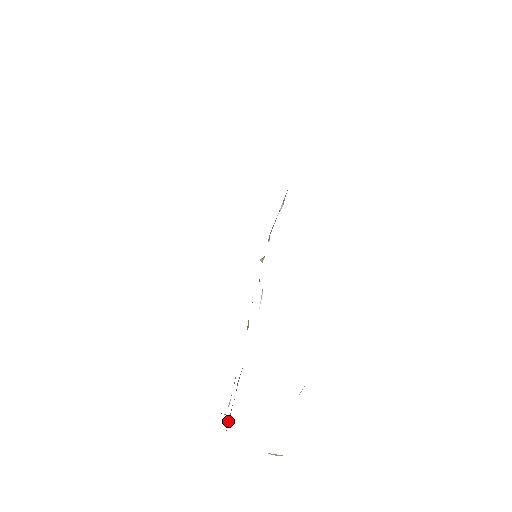
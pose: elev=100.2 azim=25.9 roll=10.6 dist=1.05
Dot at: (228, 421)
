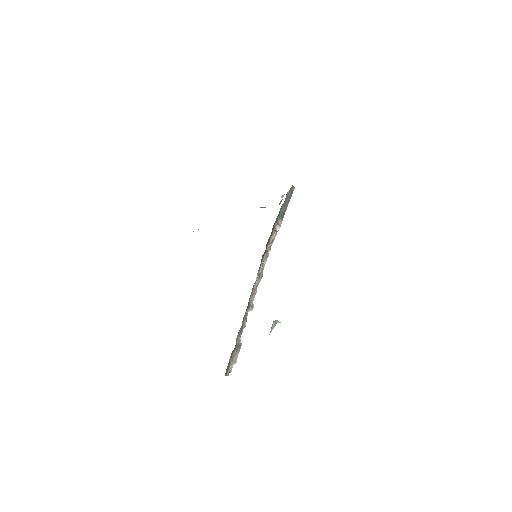
Dot at: (228, 366)
